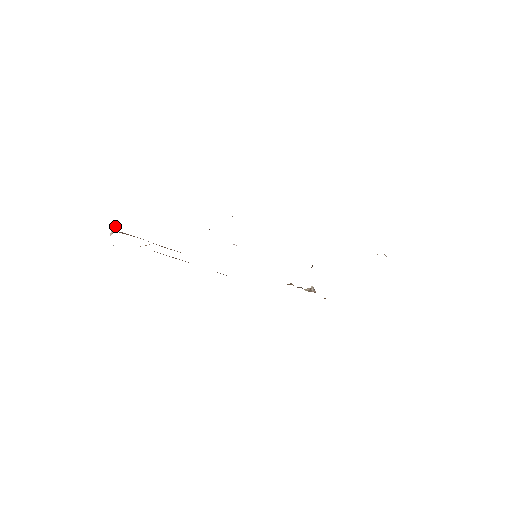
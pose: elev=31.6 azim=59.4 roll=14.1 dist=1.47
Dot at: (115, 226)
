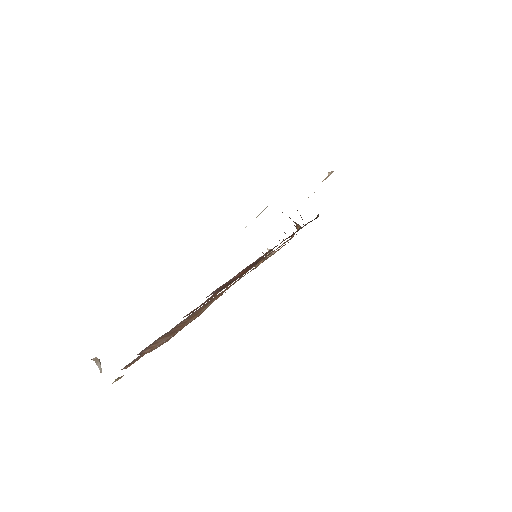
Dot at: (95, 359)
